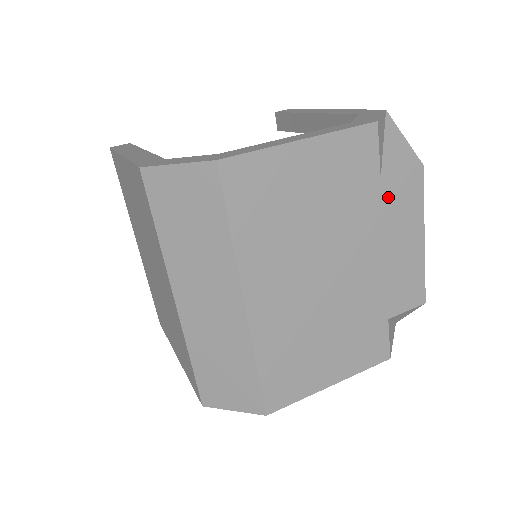
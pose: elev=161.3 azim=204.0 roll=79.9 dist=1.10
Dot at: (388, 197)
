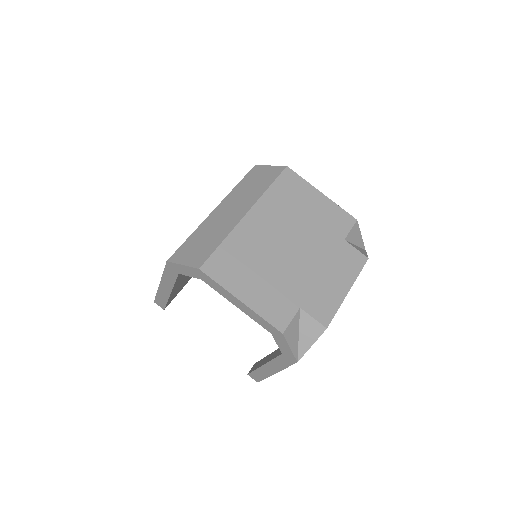
Dot at: (343, 251)
